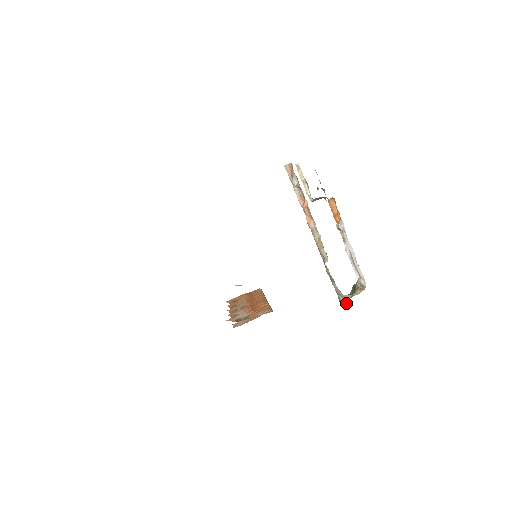
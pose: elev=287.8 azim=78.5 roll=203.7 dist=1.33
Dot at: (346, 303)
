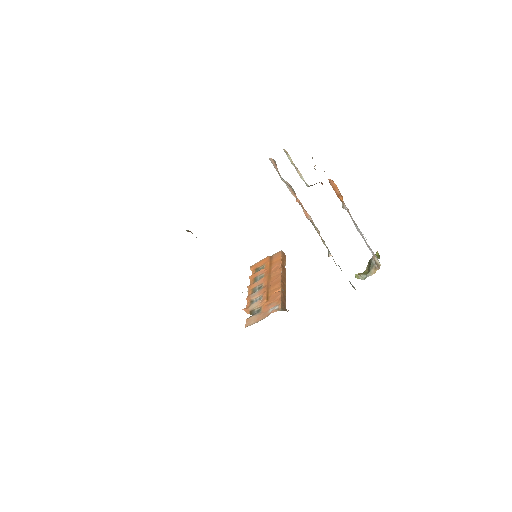
Dot at: occluded
